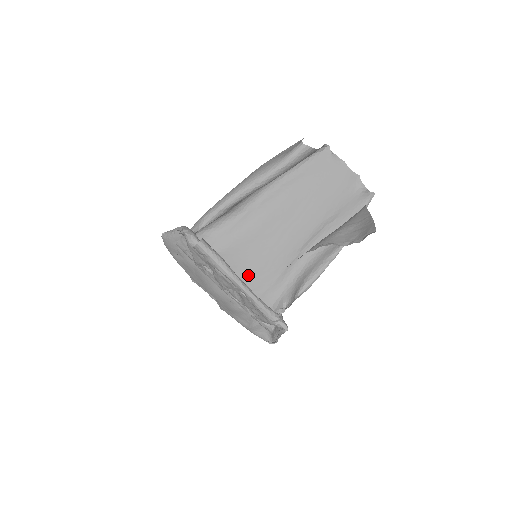
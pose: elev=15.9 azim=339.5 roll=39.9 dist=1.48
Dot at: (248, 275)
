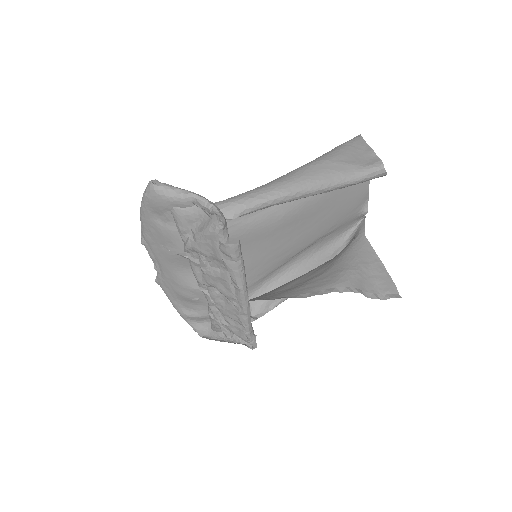
Dot at: occluded
